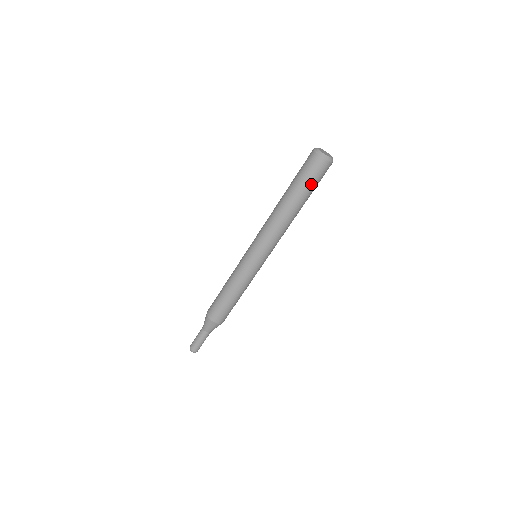
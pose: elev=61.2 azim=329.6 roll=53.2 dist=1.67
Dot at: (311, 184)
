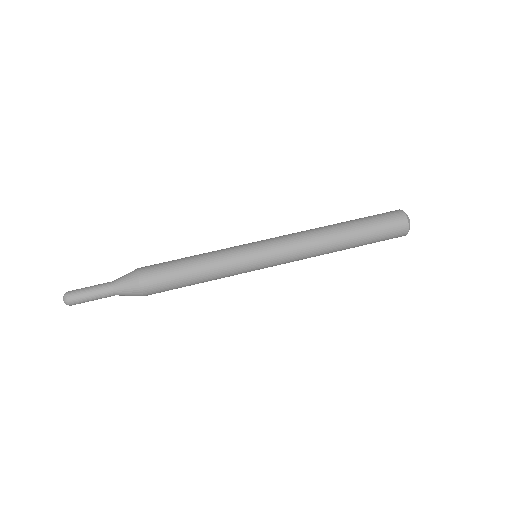
Dot at: (376, 225)
